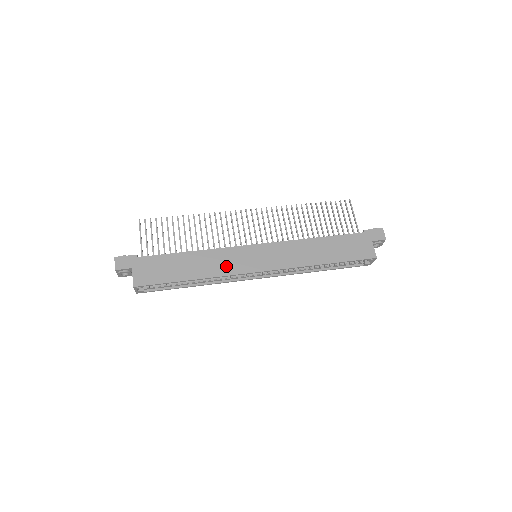
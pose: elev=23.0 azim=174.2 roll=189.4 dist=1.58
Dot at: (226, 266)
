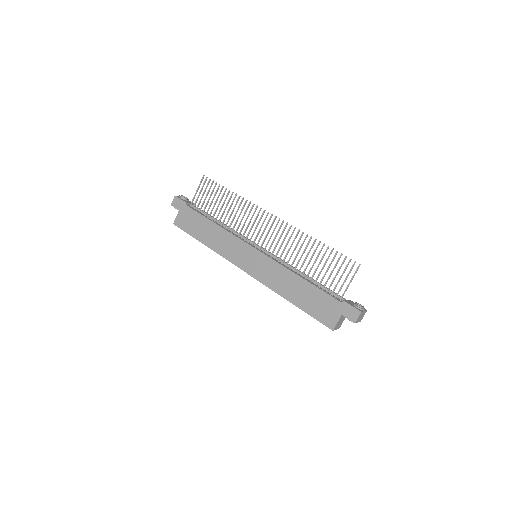
Dot at: (227, 250)
